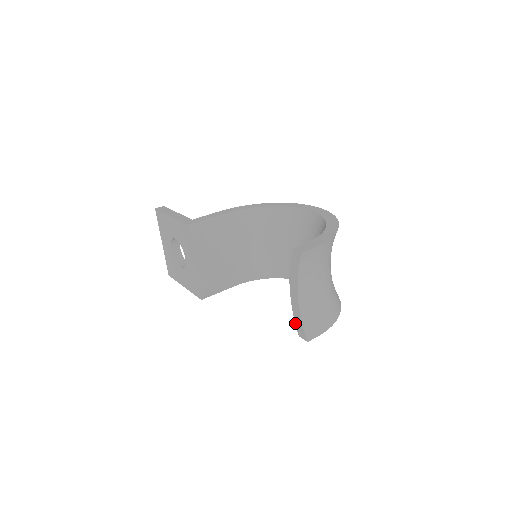
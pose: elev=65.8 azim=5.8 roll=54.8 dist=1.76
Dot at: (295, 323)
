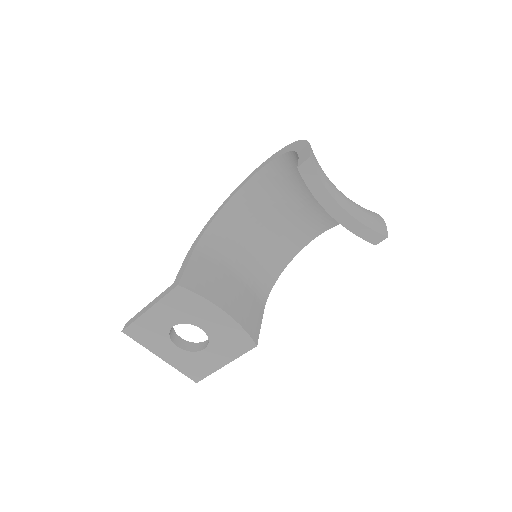
Dot at: occluded
